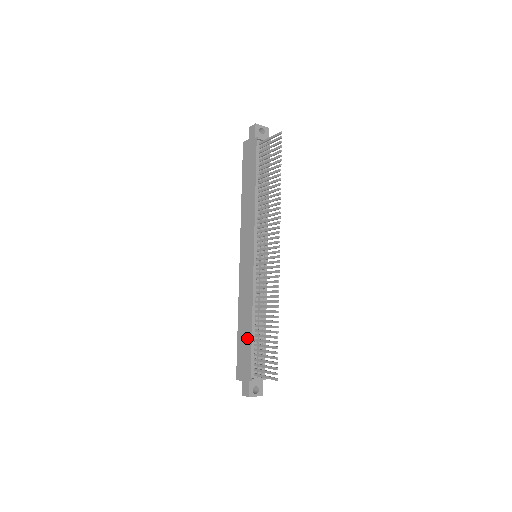
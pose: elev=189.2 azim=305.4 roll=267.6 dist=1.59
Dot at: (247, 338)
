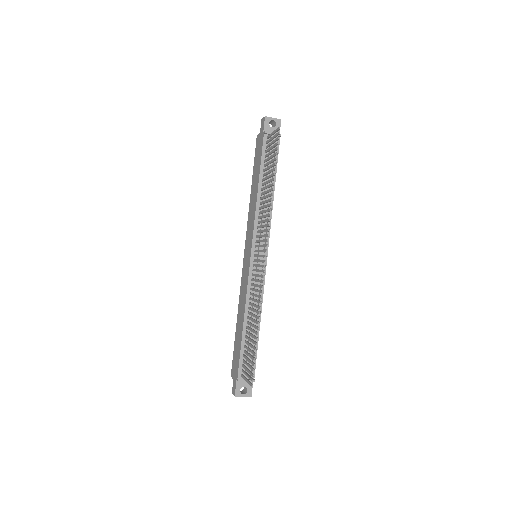
Dot at: (239, 338)
